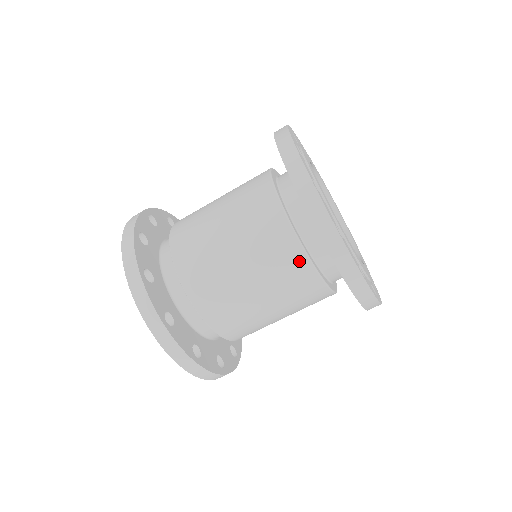
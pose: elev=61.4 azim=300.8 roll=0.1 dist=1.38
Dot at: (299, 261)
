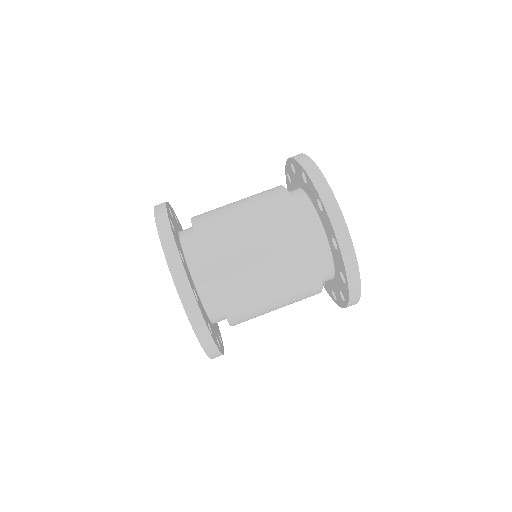
Dot at: (298, 227)
